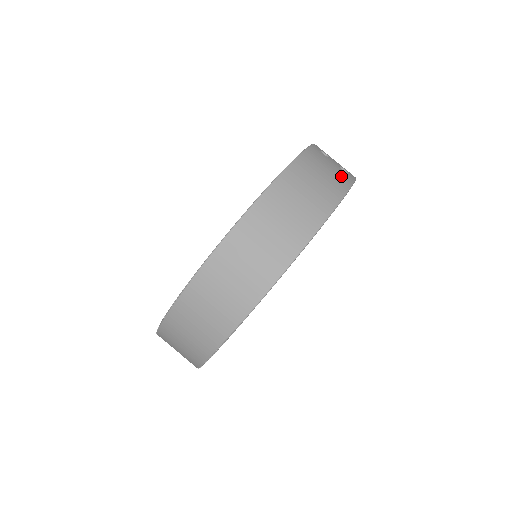
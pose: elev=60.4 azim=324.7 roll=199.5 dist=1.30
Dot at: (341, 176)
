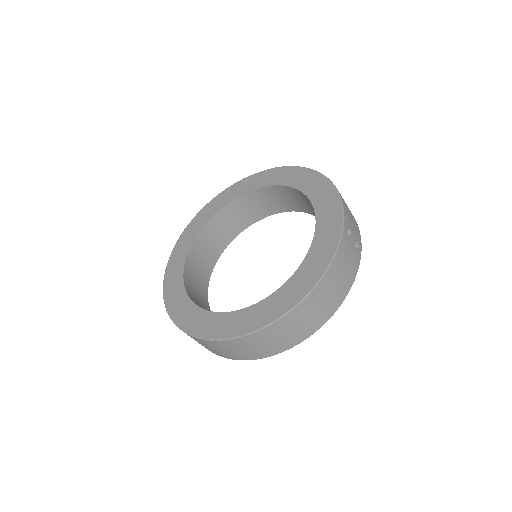
Dot at: (354, 264)
